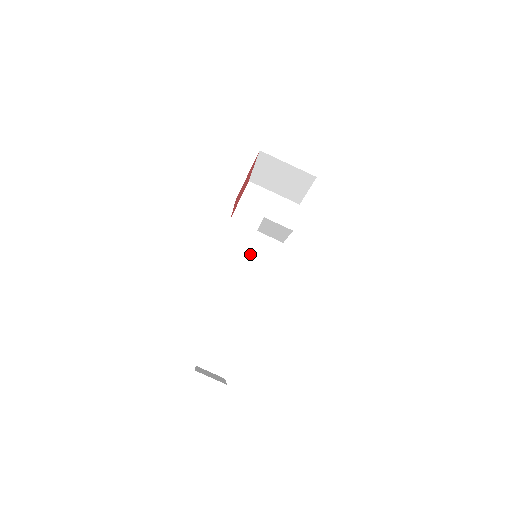
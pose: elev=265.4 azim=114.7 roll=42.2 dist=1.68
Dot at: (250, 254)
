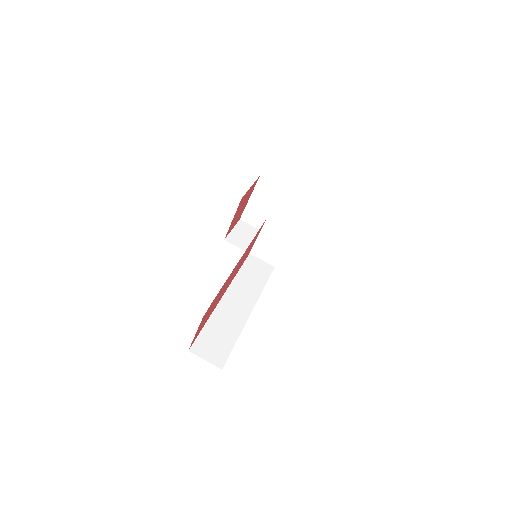
Dot at: (244, 268)
